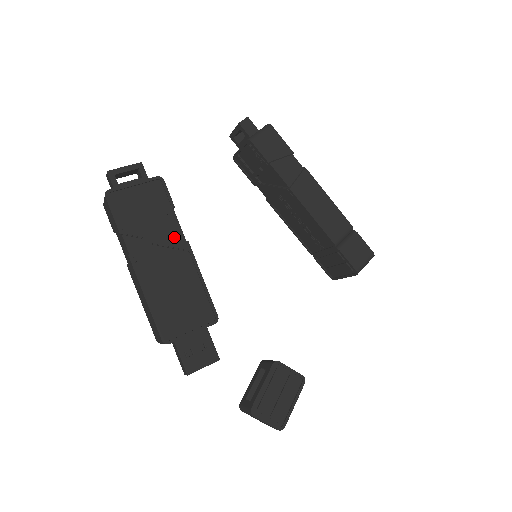
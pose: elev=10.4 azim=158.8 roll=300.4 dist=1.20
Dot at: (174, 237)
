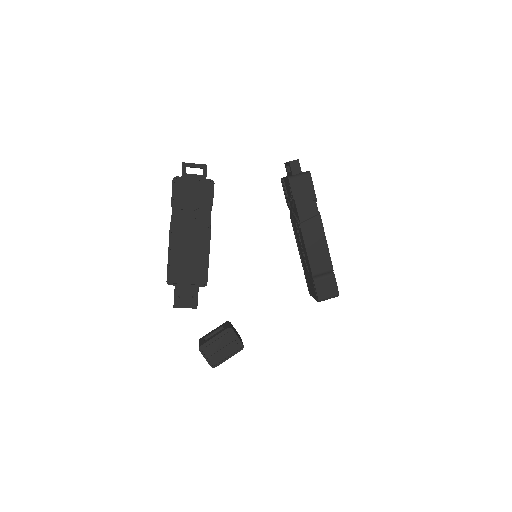
Dot at: (204, 223)
